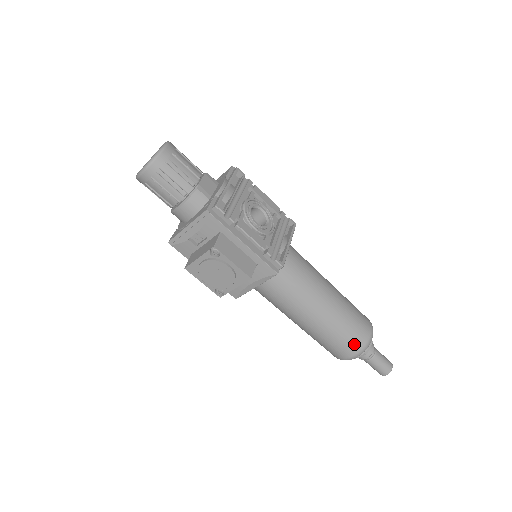
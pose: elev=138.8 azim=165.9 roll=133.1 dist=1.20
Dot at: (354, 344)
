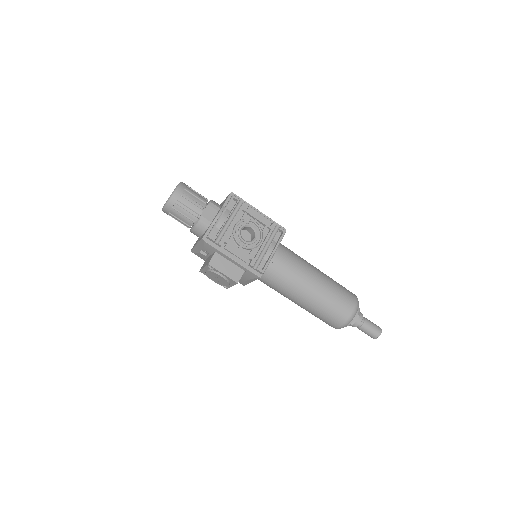
Dot at: (337, 320)
